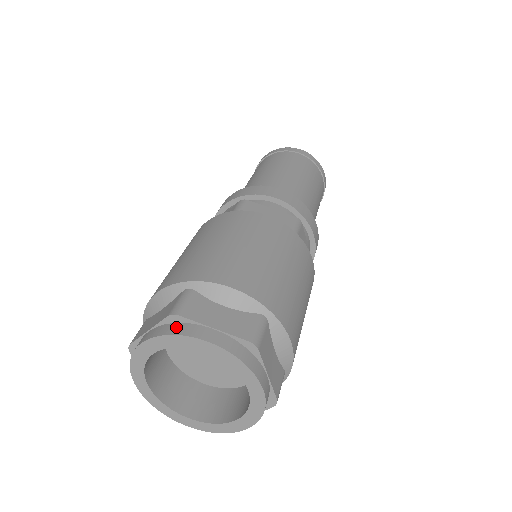
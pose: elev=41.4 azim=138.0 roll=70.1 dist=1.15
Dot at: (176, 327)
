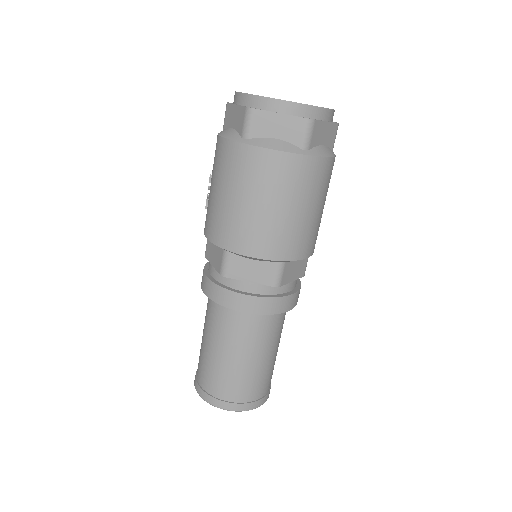
Dot at: occluded
